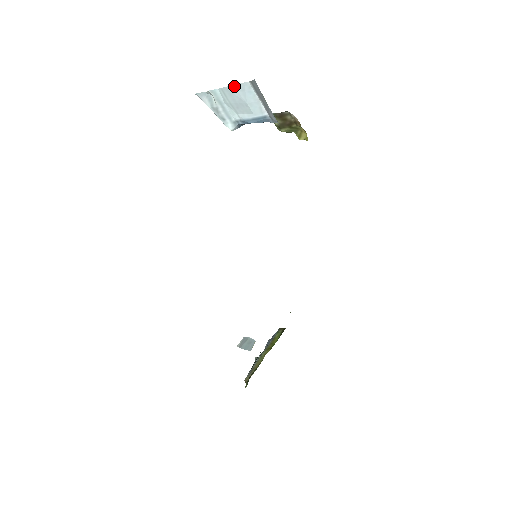
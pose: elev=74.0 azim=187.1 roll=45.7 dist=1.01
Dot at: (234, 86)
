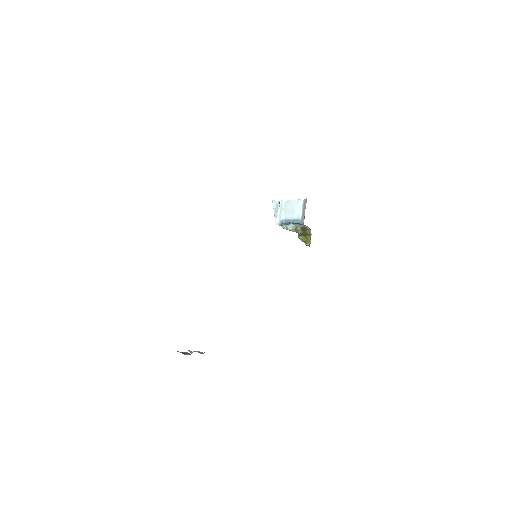
Dot at: (295, 200)
